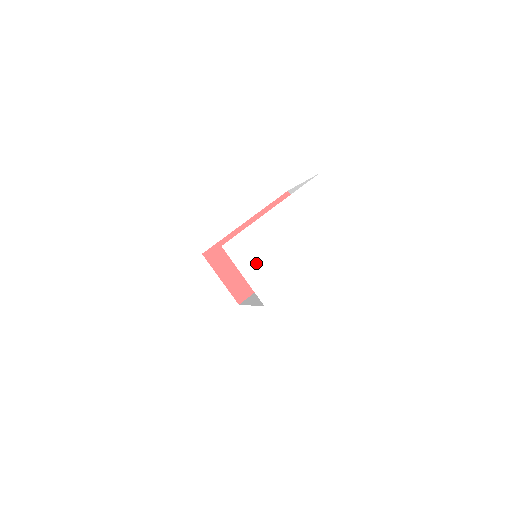
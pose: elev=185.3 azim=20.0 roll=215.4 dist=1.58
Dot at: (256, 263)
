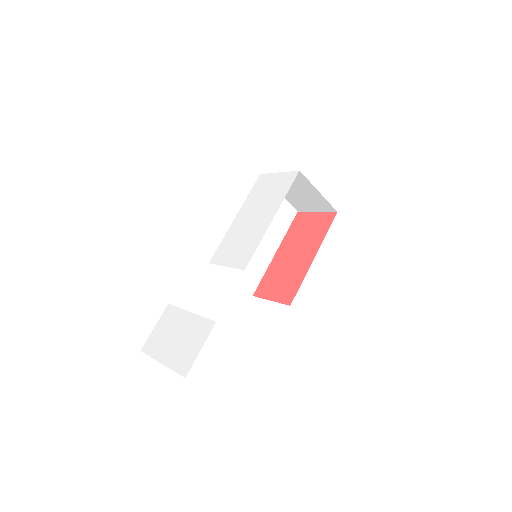
Dot at: (232, 253)
